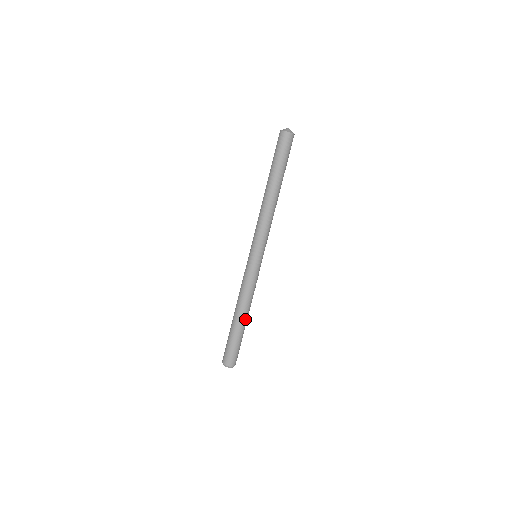
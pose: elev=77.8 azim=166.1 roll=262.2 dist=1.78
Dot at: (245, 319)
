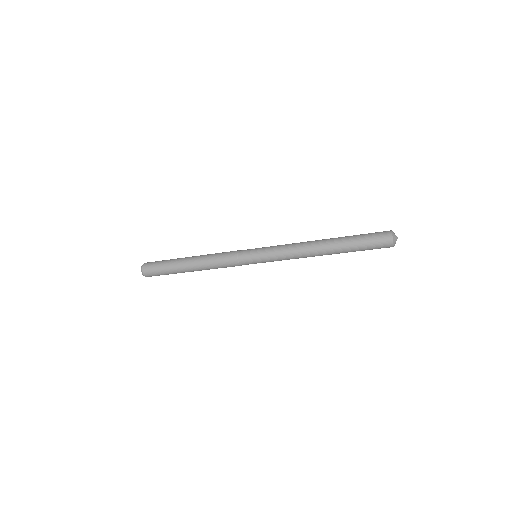
Dot at: occluded
